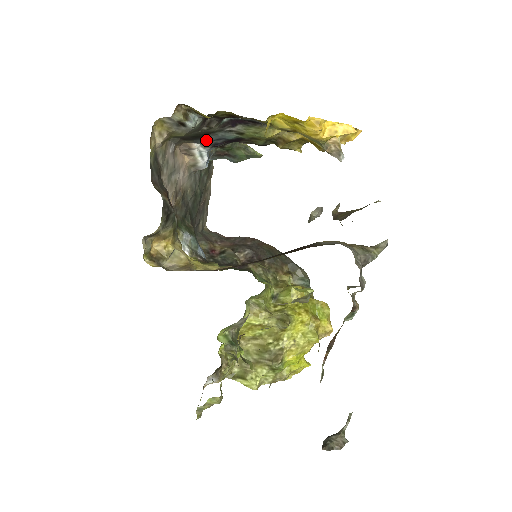
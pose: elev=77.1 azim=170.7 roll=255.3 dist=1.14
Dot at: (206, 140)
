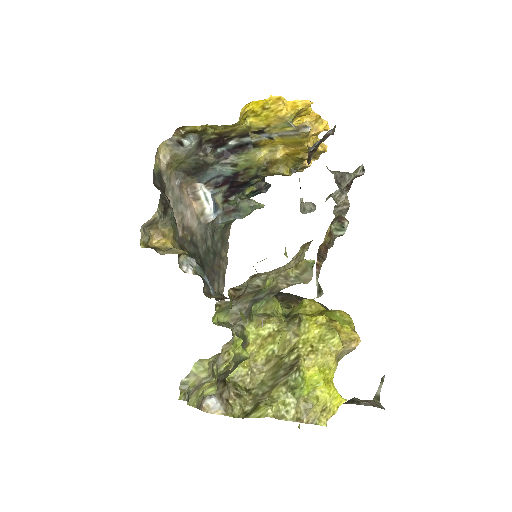
Dot at: (207, 178)
